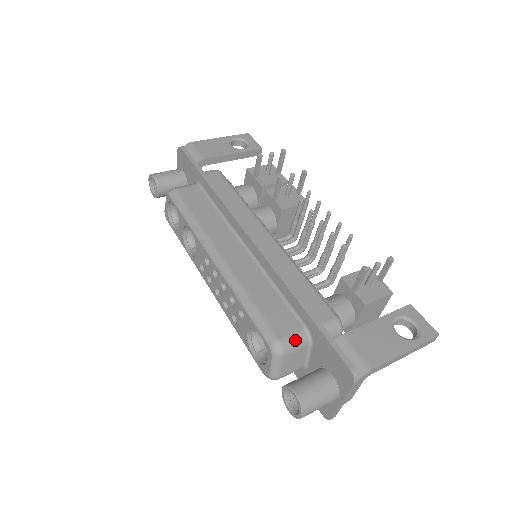
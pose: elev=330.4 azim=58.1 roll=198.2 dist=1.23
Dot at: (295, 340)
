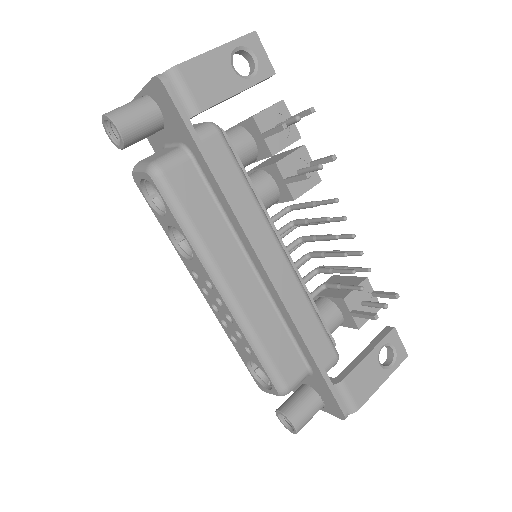
Dot at: (299, 382)
